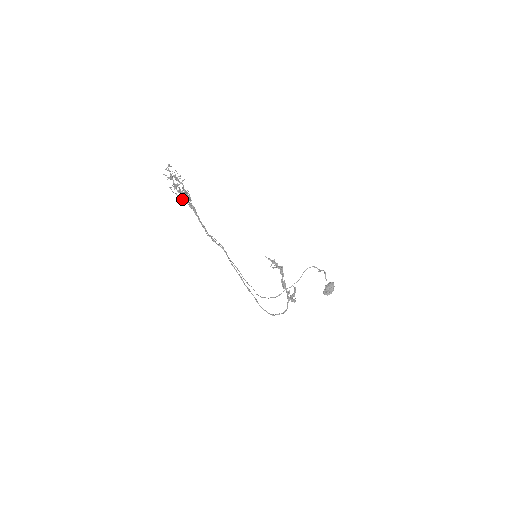
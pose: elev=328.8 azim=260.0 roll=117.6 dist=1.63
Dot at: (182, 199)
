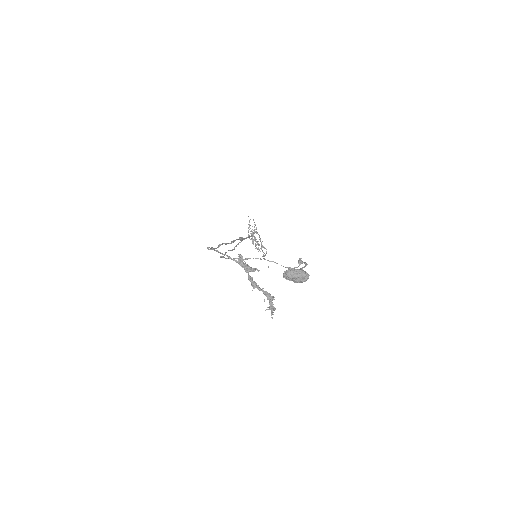
Dot at: (249, 222)
